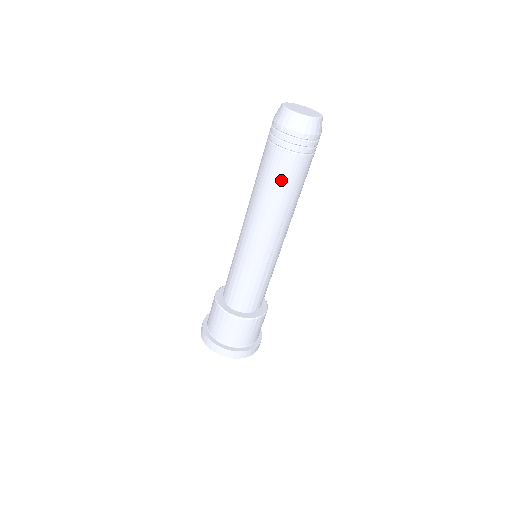
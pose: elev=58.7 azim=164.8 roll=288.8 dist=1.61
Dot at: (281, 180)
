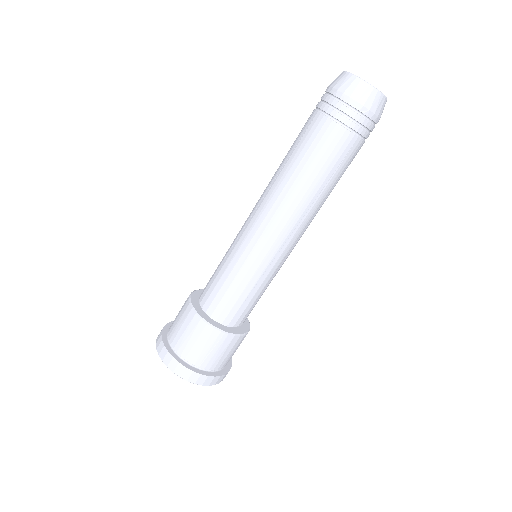
Dot at: (318, 157)
